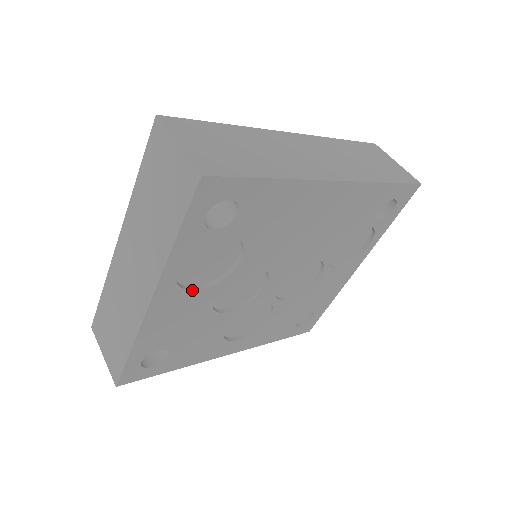
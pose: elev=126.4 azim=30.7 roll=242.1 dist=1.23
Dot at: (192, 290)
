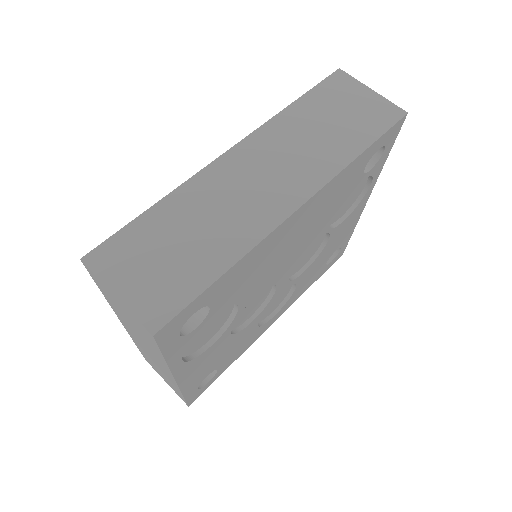
Dot at: (207, 349)
